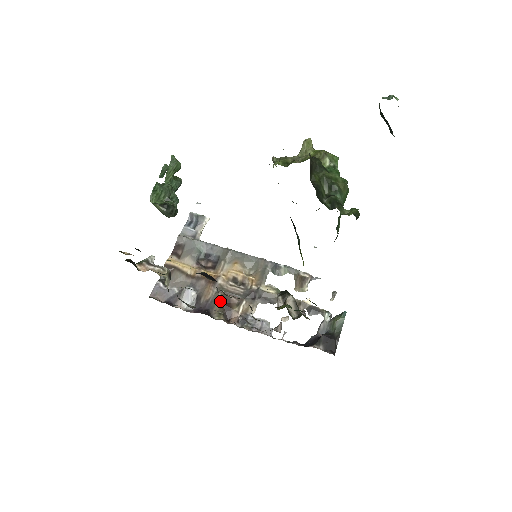
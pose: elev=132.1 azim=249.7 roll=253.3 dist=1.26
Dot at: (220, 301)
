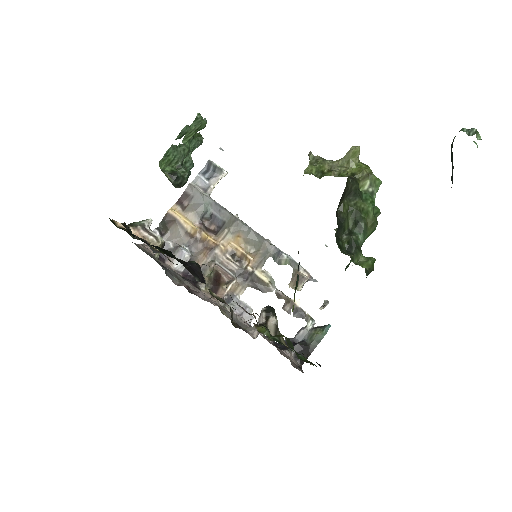
Dot at: (211, 274)
